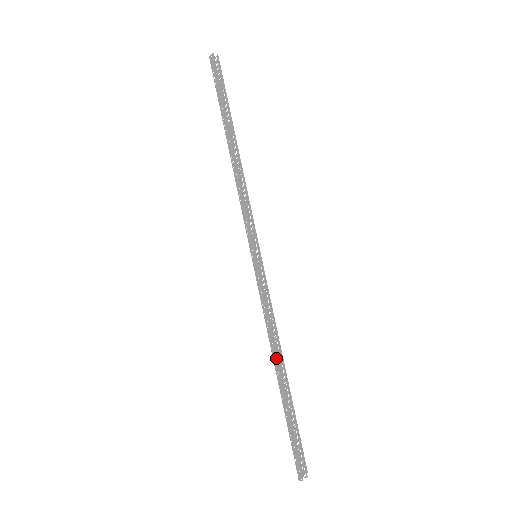
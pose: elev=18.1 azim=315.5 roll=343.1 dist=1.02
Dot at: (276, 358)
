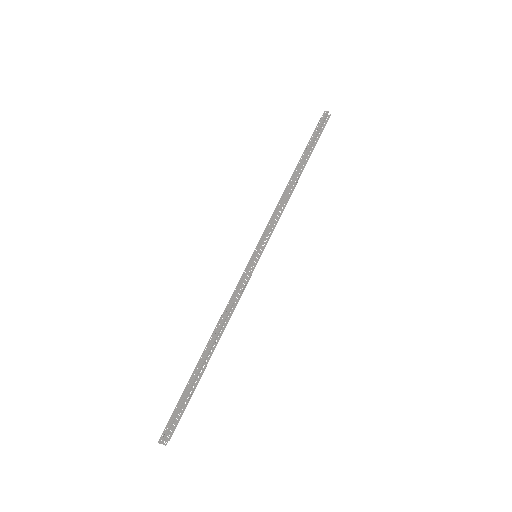
Dot at: (214, 336)
